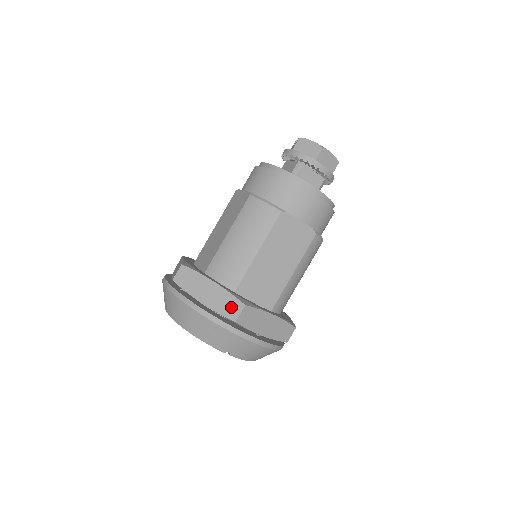
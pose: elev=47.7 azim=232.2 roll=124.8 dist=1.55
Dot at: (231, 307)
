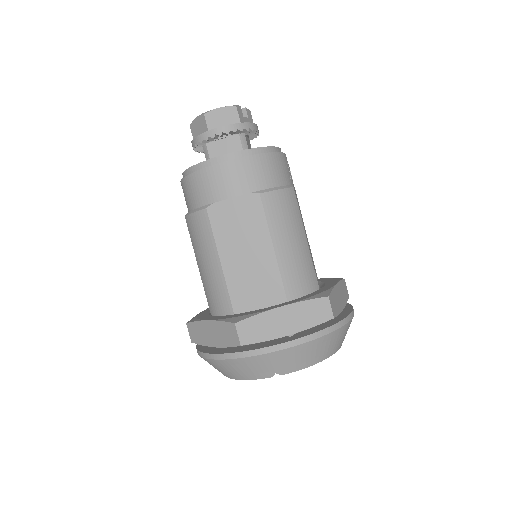
Dot at: (229, 334)
